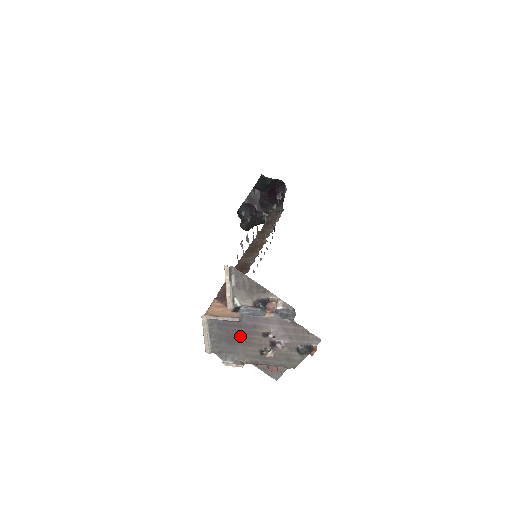
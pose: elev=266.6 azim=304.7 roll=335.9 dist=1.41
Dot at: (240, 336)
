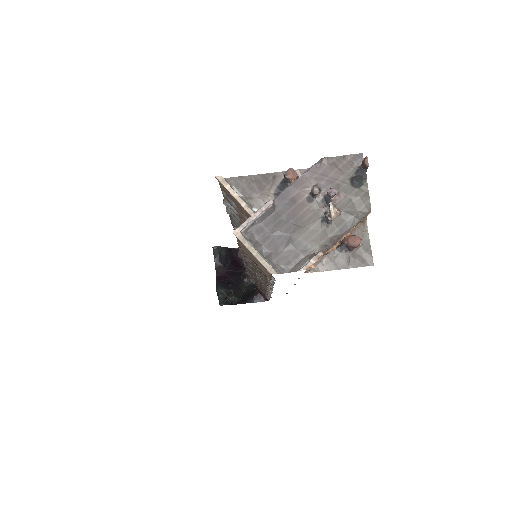
Dot at: (289, 225)
